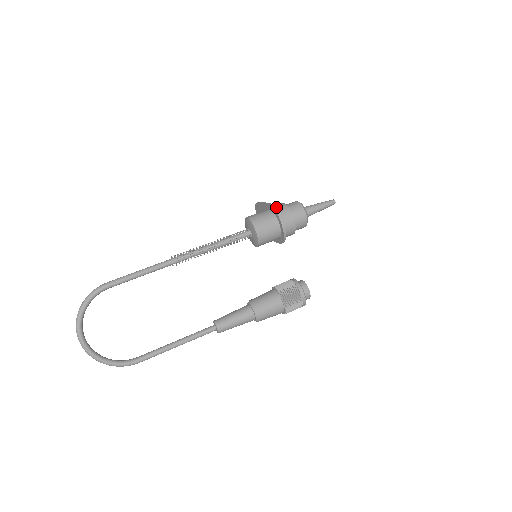
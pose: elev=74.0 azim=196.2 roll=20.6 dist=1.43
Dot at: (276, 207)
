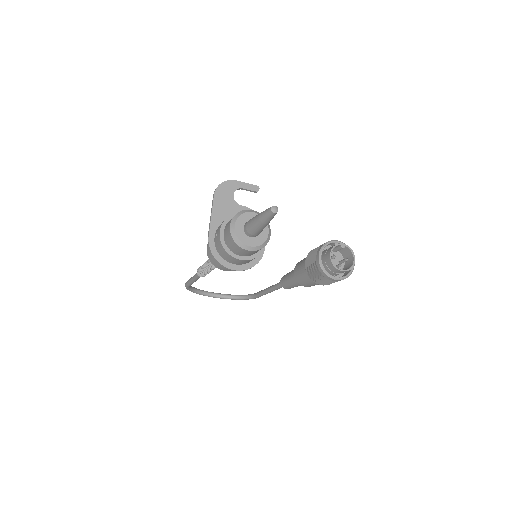
Dot at: (215, 243)
